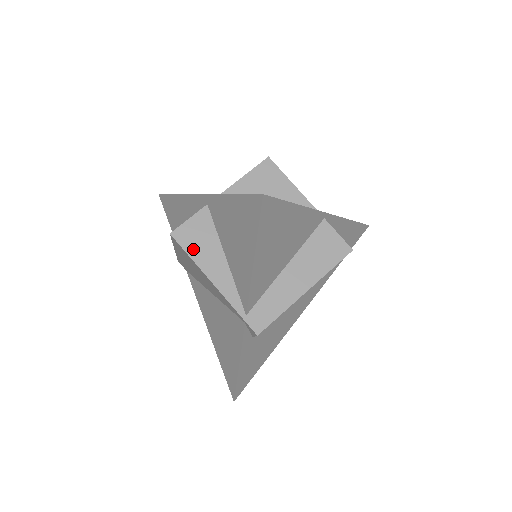
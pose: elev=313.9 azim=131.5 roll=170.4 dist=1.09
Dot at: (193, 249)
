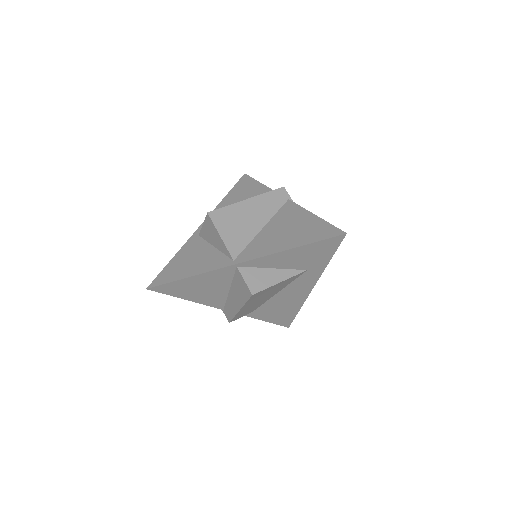
Dot at: occluded
